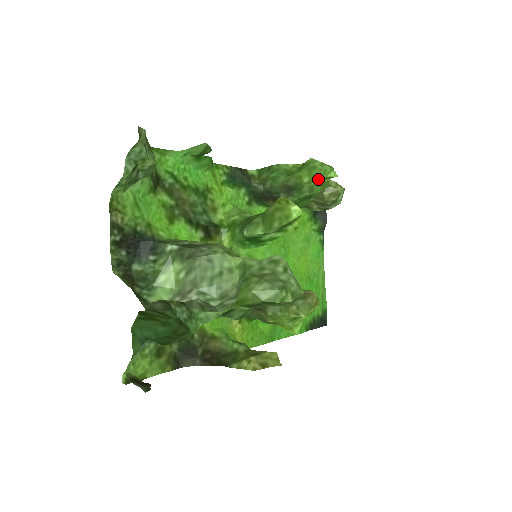
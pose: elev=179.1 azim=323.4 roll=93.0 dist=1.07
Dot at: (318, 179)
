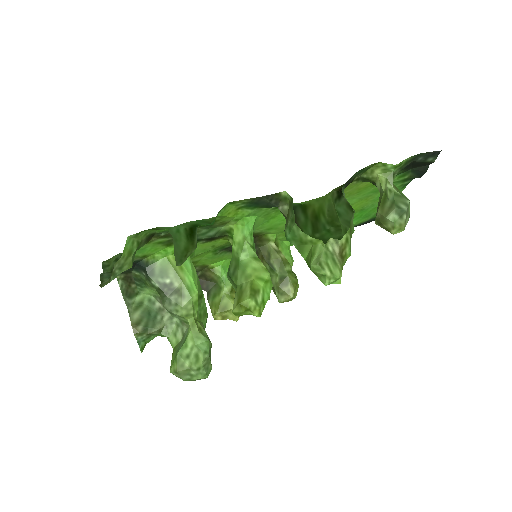
Dot at: occluded
